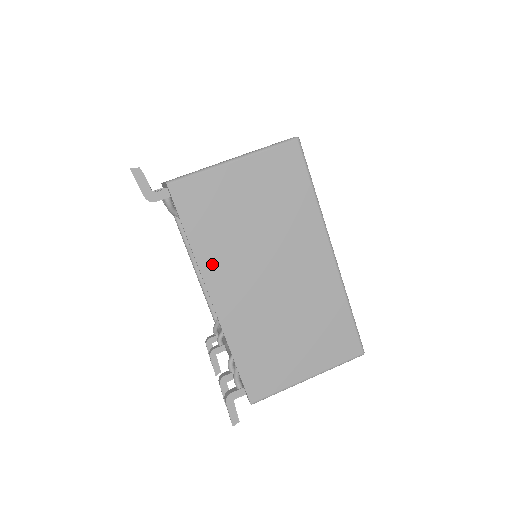
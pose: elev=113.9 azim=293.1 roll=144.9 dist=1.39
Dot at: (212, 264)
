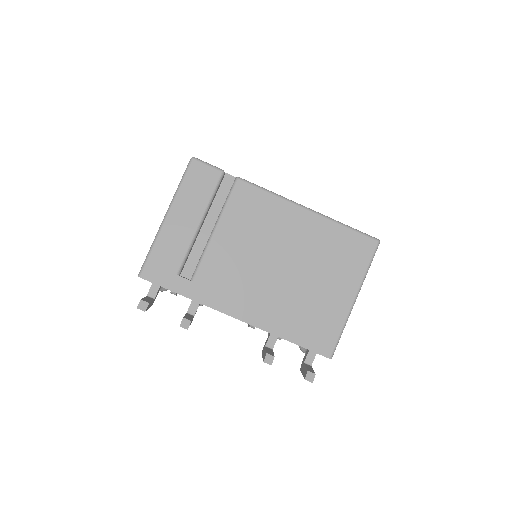
Dot at: occluded
